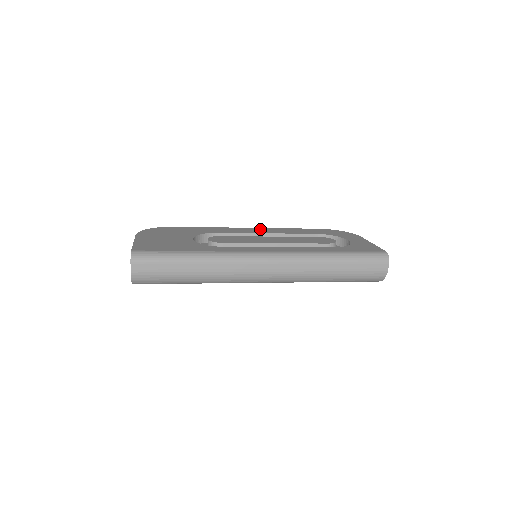
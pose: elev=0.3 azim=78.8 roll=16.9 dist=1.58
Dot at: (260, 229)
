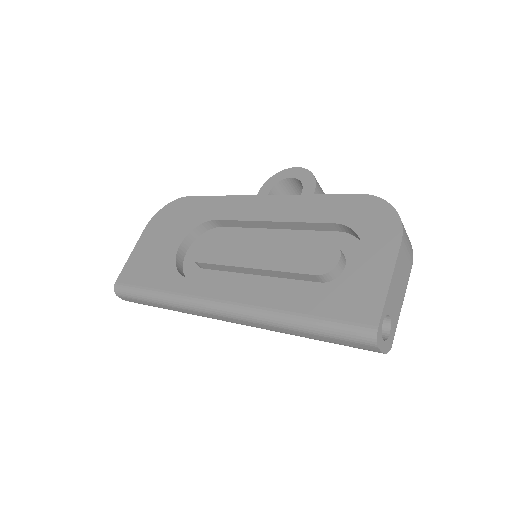
Dot at: (272, 202)
